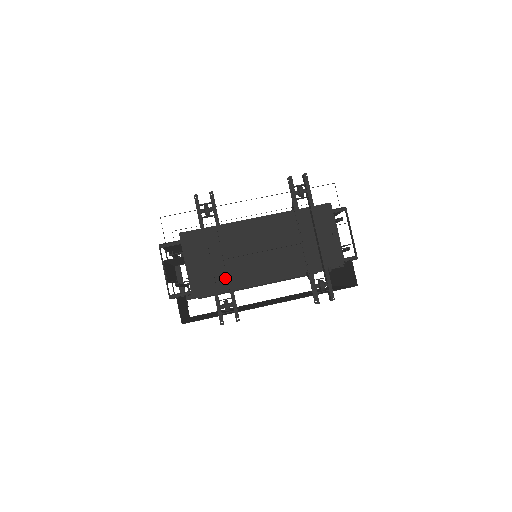
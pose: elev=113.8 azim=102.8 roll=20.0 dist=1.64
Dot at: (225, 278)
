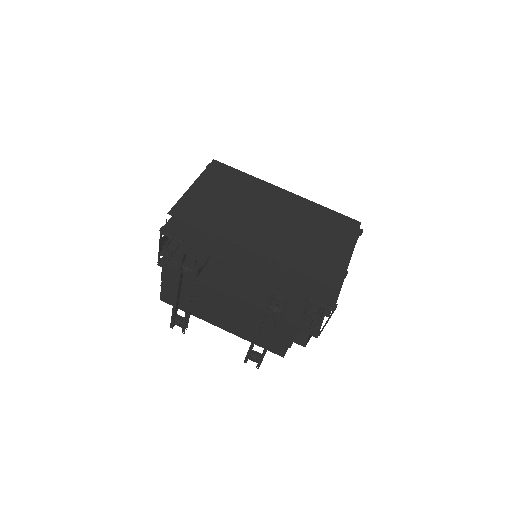
Dot at: occluded
